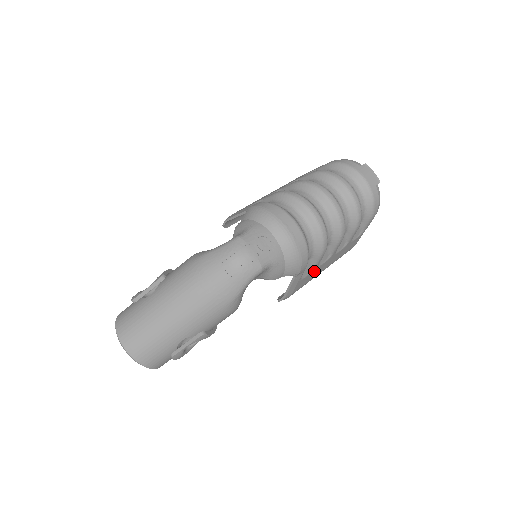
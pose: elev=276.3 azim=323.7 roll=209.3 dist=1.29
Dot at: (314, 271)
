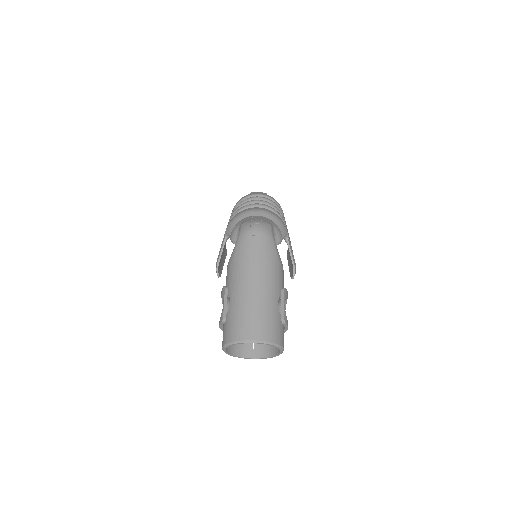
Dot at: occluded
